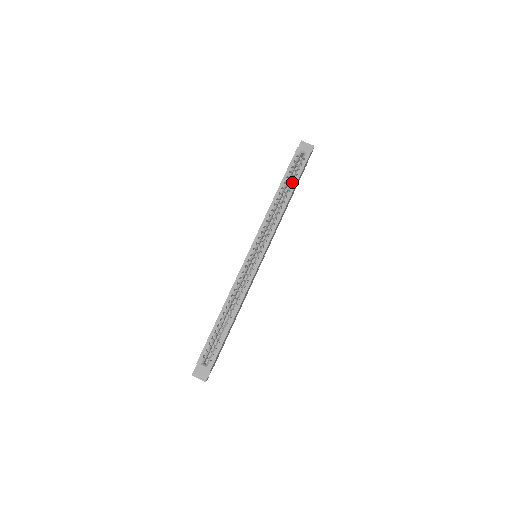
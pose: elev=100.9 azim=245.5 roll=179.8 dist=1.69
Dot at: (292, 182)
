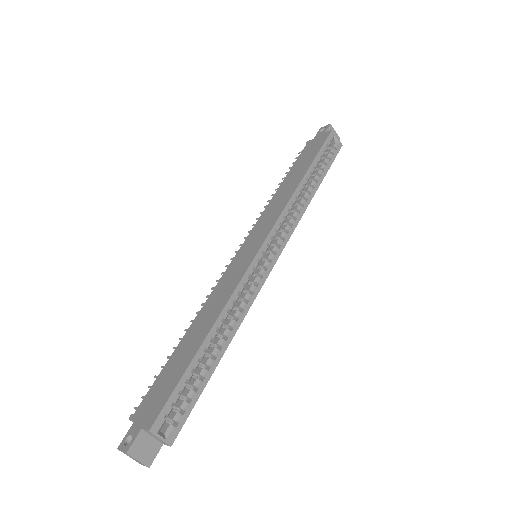
Dot at: (322, 171)
